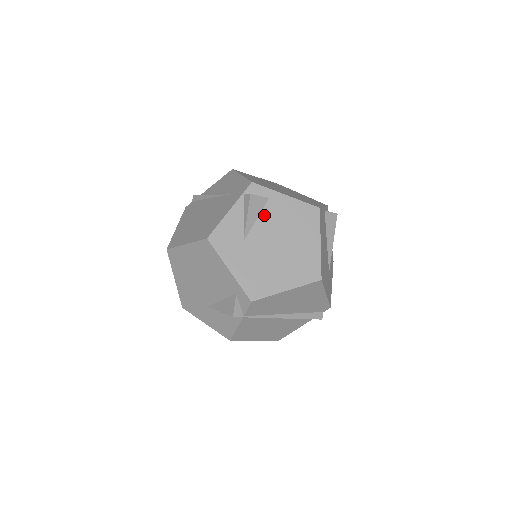
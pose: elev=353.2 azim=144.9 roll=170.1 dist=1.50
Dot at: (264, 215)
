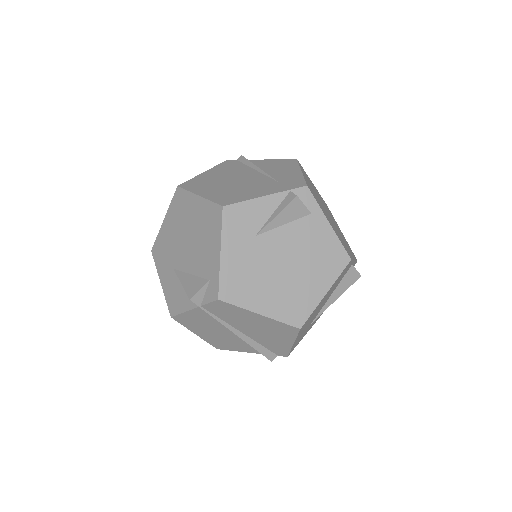
Dot at: (294, 226)
